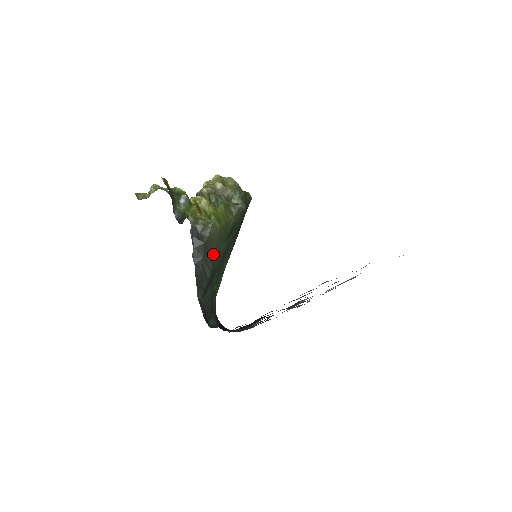
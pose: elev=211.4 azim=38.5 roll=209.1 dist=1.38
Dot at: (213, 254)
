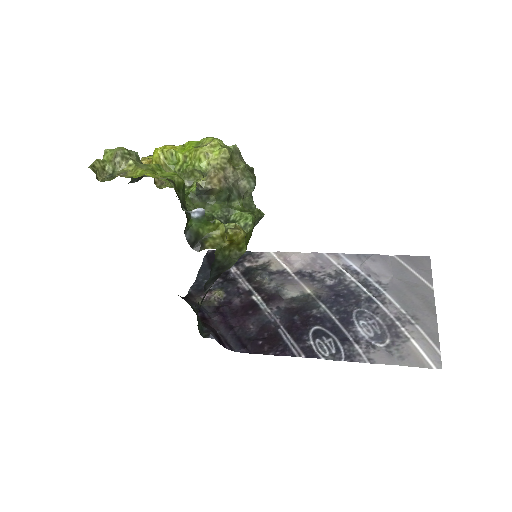
Dot at: occluded
